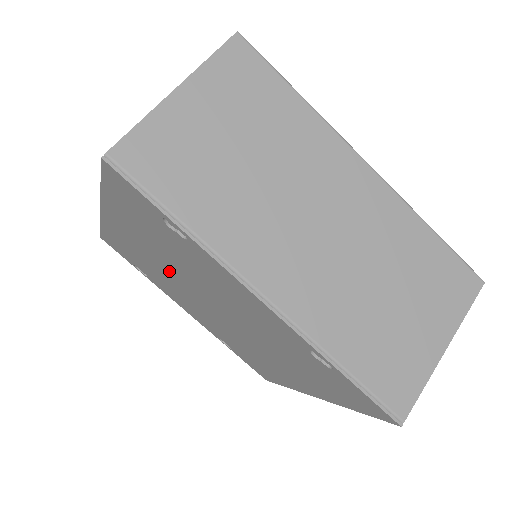
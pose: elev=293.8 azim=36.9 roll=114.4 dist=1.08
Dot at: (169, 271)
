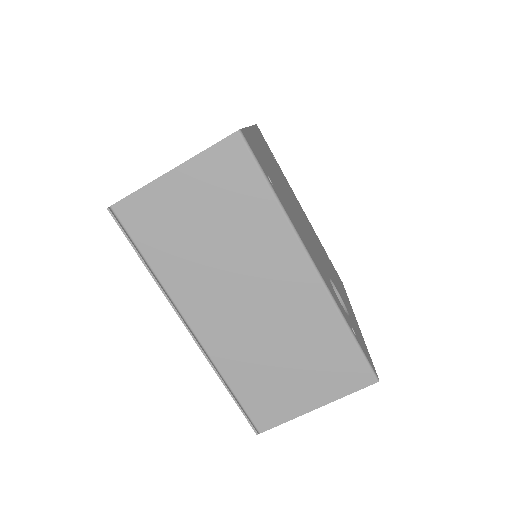
Dot at: occluded
